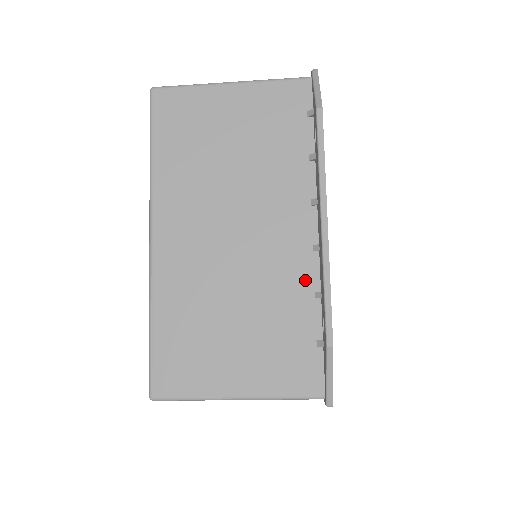
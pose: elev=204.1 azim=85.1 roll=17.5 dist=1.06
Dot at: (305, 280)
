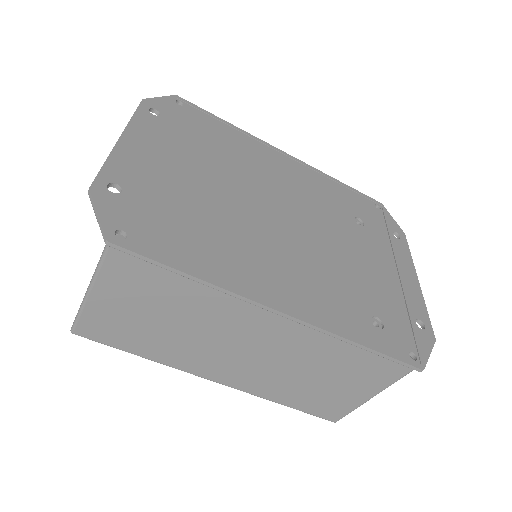
Dot at: occluded
